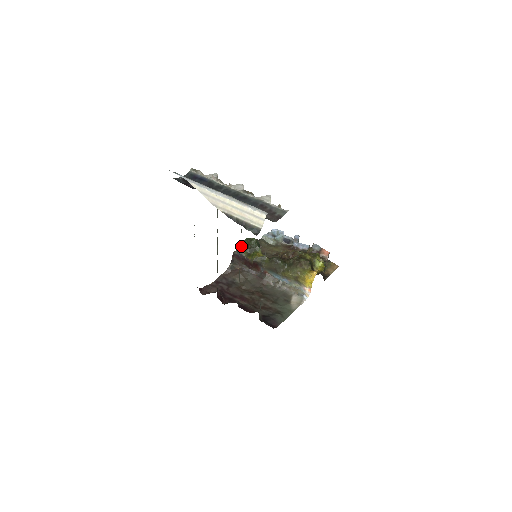
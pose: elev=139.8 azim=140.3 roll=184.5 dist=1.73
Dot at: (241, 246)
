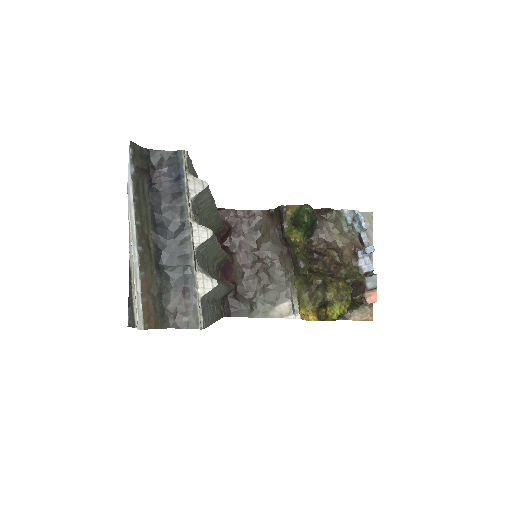
Dot at: (293, 207)
